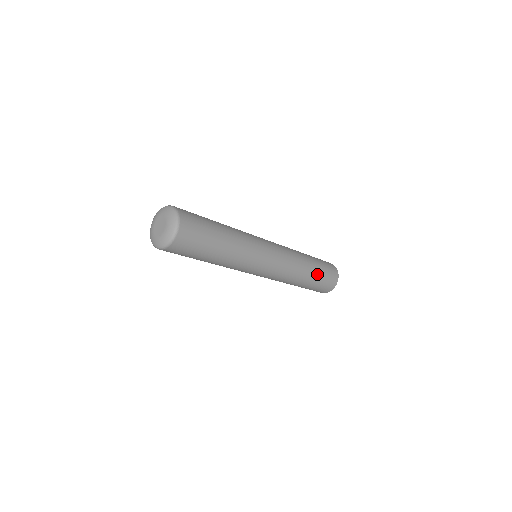
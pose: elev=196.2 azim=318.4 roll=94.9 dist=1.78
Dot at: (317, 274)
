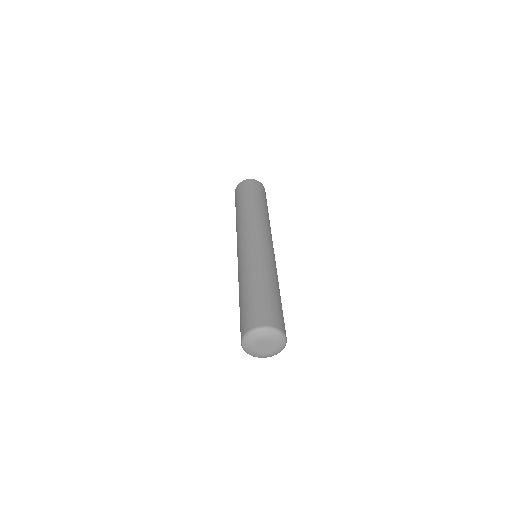
Dot at: (265, 203)
